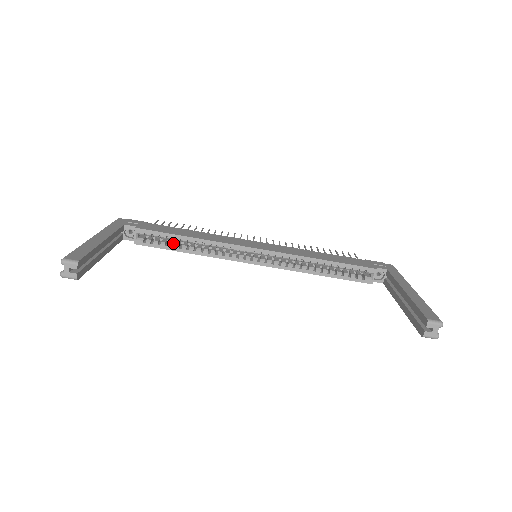
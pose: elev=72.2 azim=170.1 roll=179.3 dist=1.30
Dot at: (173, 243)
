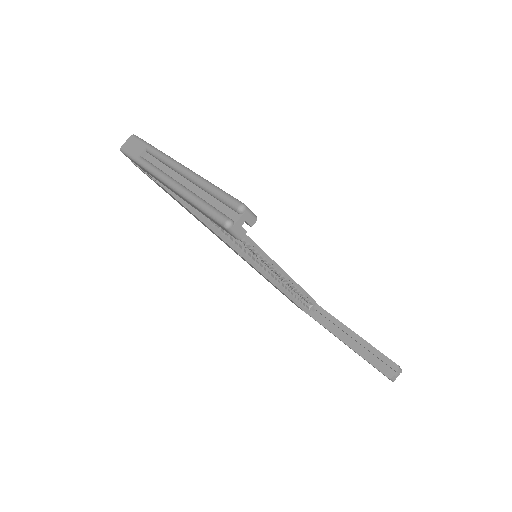
Dot at: occluded
